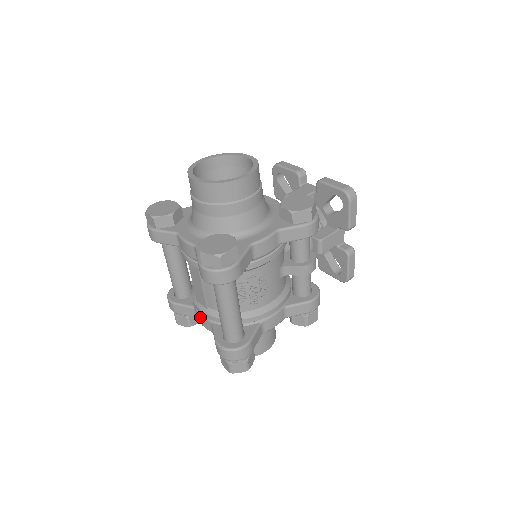
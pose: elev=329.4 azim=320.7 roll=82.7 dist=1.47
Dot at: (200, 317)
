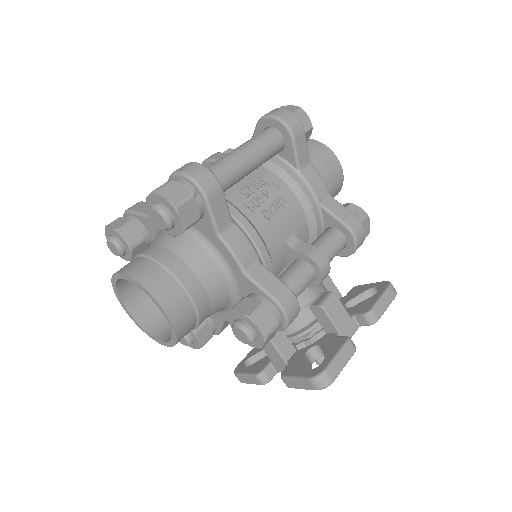
Dot at: occluded
